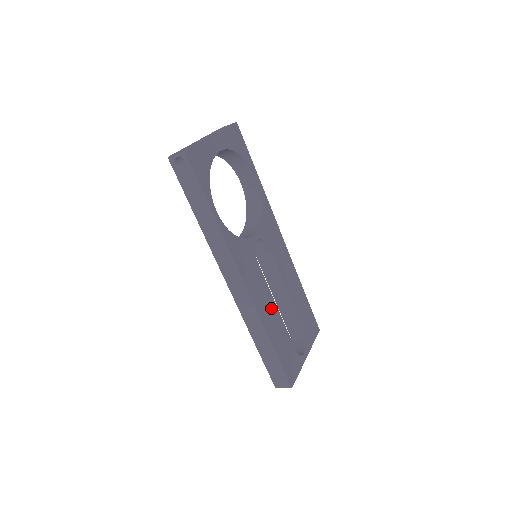
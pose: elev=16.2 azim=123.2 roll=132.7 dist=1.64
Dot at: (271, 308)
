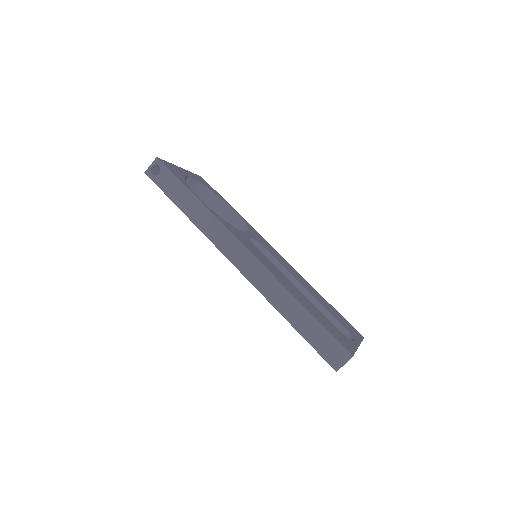
Dot at: (289, 284)
